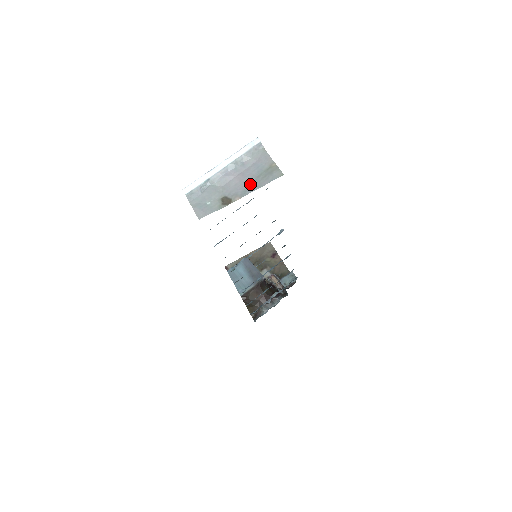
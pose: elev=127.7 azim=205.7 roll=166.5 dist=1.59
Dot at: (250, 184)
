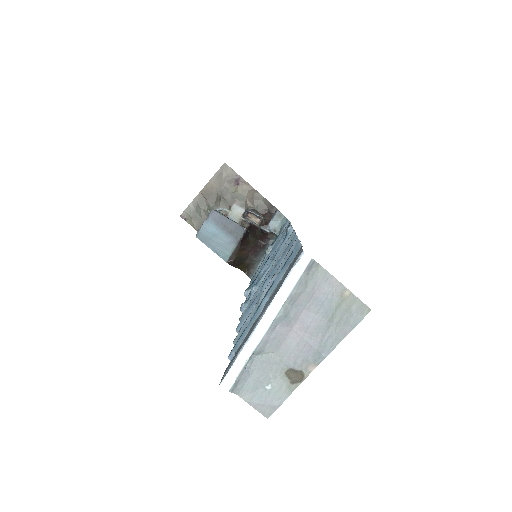
Dot at: (321, 338)
